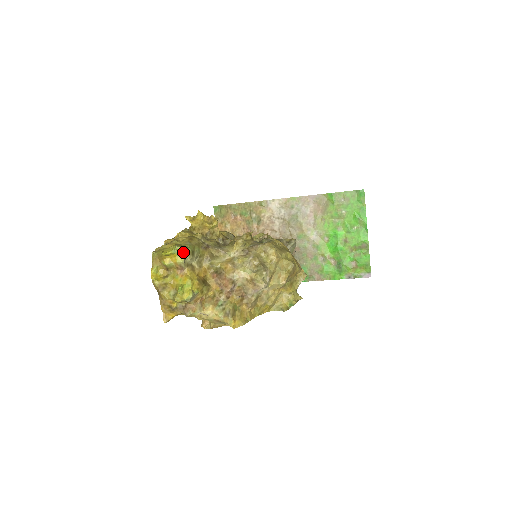
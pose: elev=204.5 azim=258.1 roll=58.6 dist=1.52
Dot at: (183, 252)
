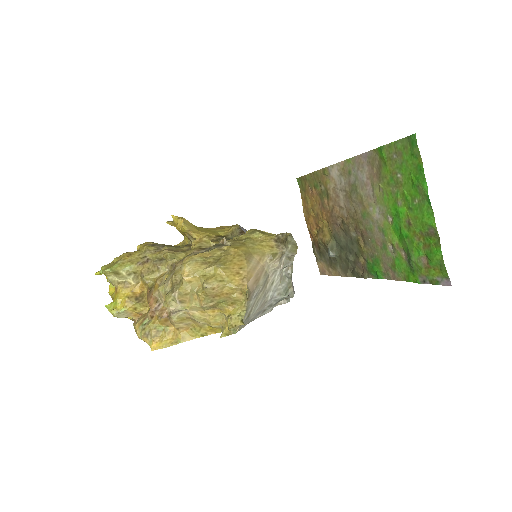
Dot at: (104, 273)
